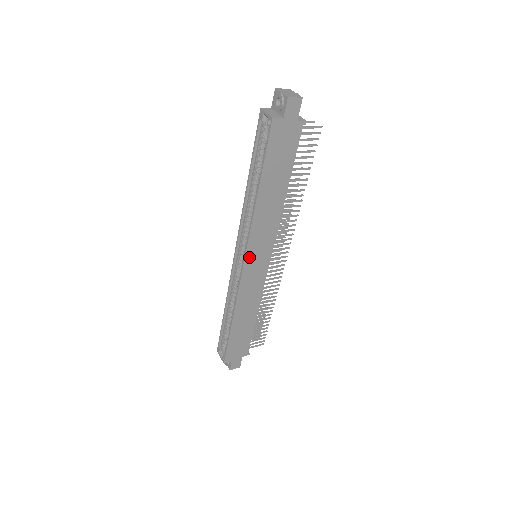
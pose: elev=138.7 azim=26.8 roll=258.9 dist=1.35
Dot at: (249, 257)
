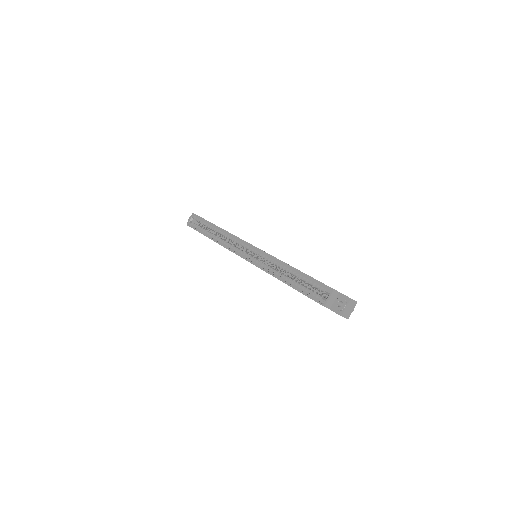
Dot at: occluded
